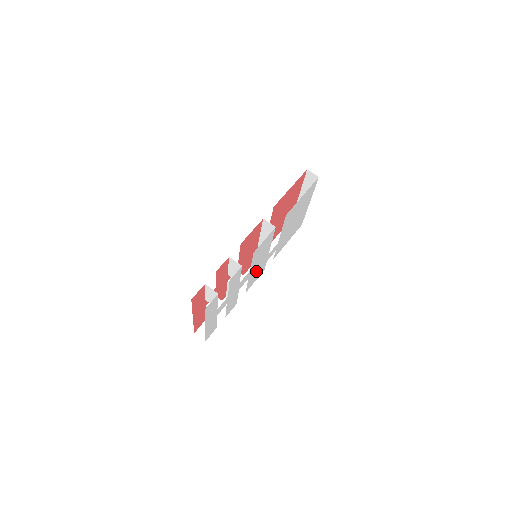
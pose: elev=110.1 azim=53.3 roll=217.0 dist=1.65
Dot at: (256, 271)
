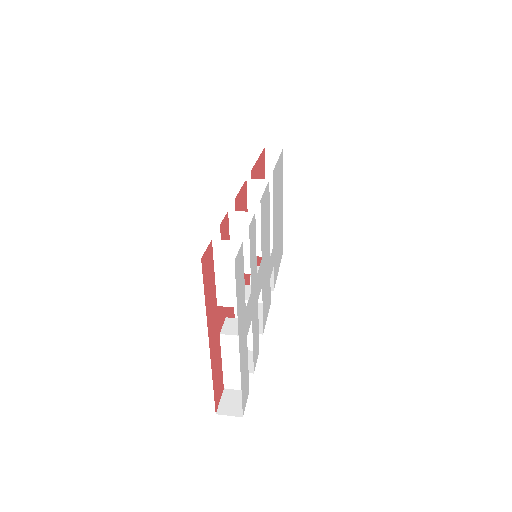
Dot at: (265, 284)
